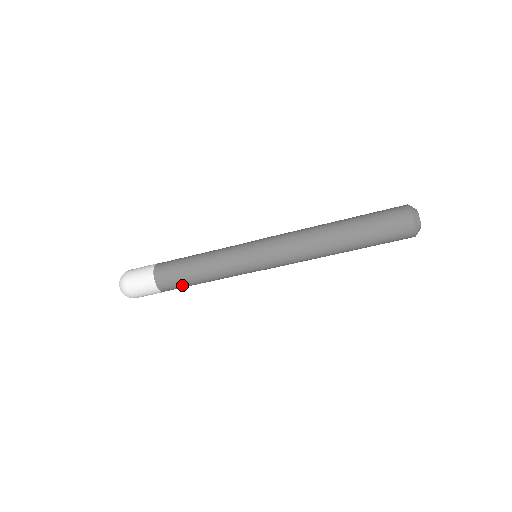
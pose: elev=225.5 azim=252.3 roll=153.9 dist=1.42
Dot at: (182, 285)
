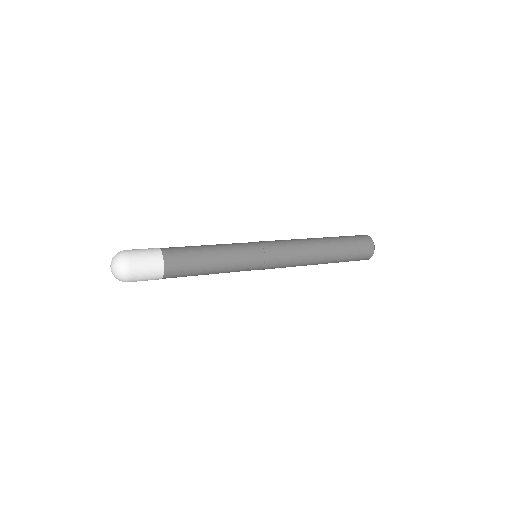
Dot at: occluded
